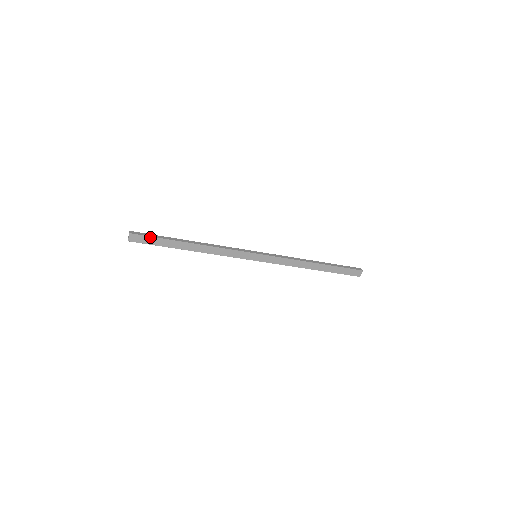
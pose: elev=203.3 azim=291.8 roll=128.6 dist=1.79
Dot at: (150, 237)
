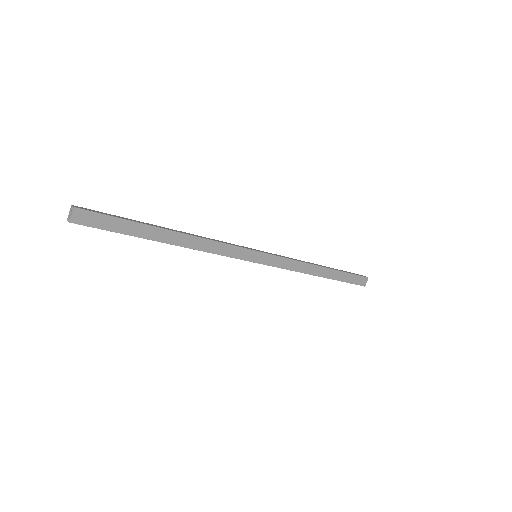
Dot at: (109, 216)
